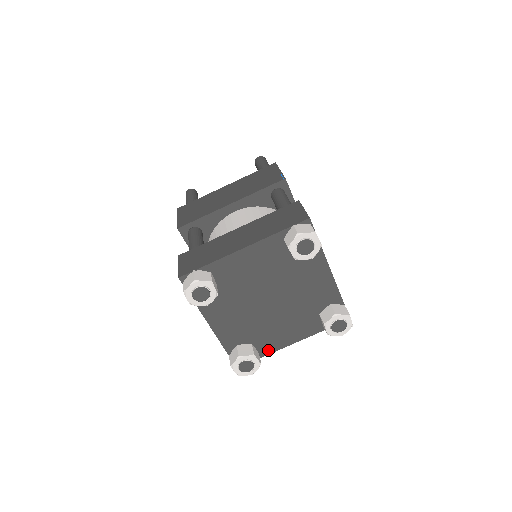
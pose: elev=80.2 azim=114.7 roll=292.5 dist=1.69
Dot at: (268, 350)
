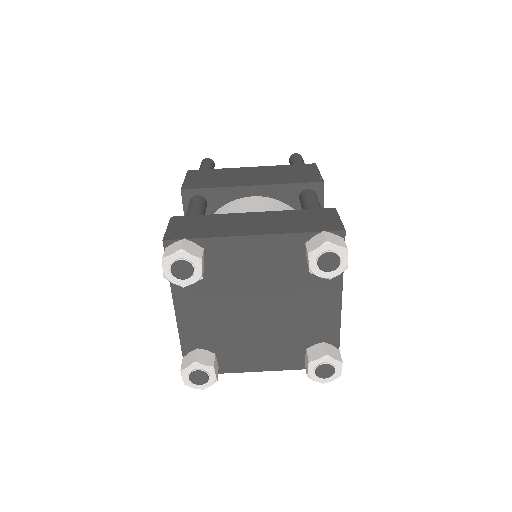
Dot at: (230, 368)
